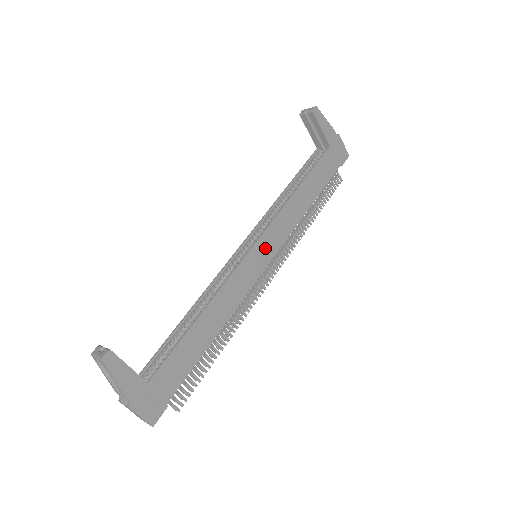
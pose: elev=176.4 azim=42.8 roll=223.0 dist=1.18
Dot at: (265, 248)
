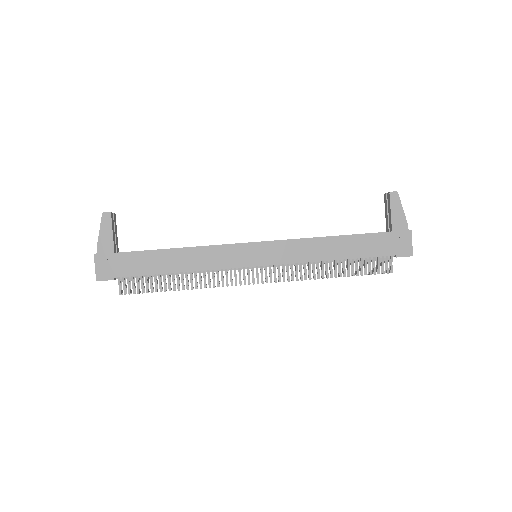
Dot at: (263, 253)
